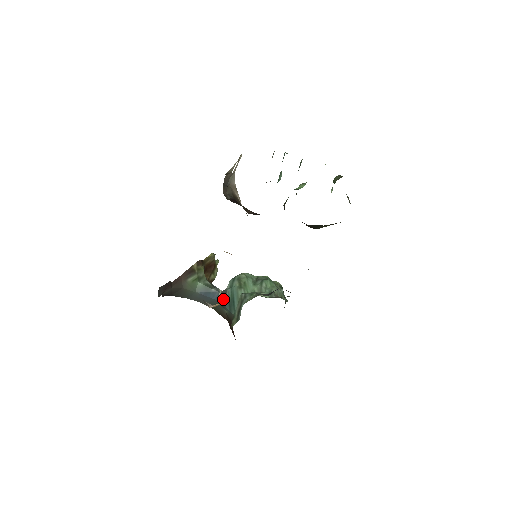
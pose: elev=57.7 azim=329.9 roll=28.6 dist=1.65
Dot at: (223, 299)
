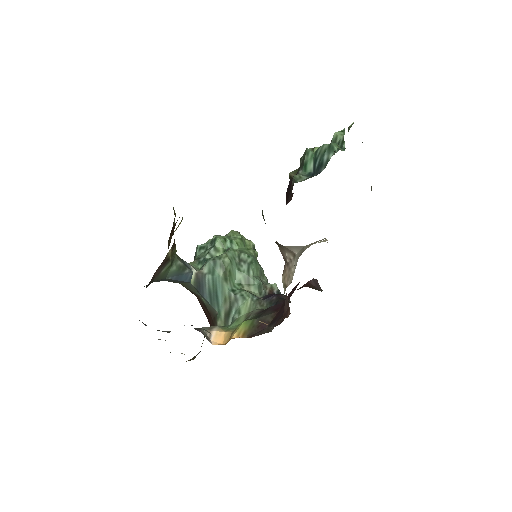
Dot at: (200, 285)
